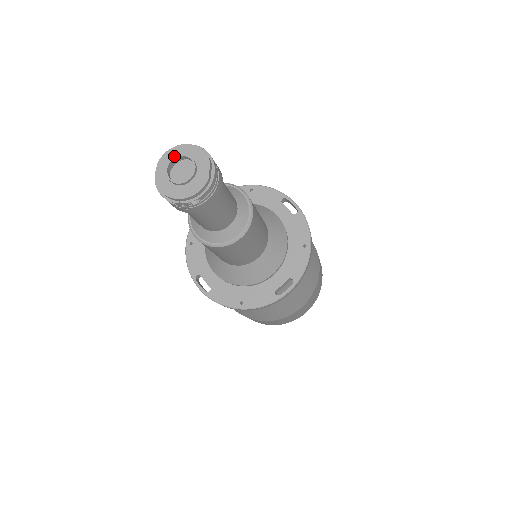
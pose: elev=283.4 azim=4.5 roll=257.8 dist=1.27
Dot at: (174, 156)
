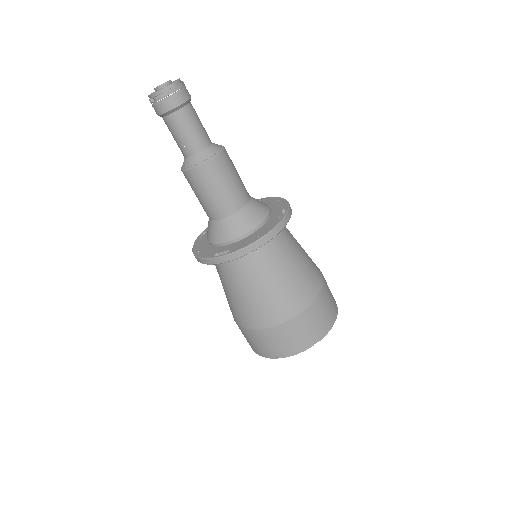
Dot at: occluded
